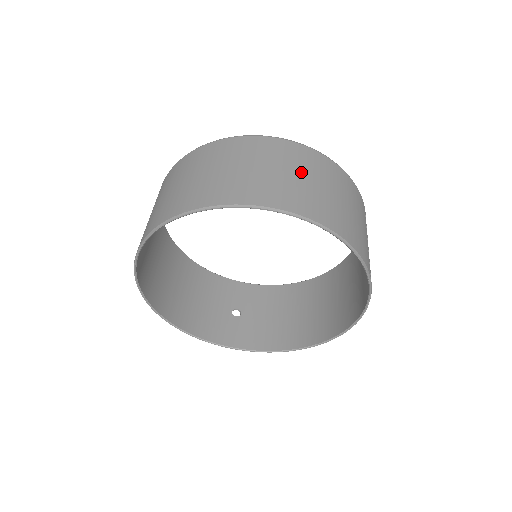
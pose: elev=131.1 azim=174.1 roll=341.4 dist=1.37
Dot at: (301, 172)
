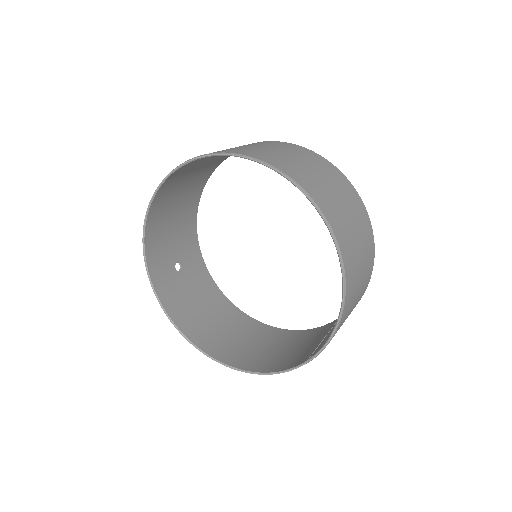
Dot at: (363, 254)
